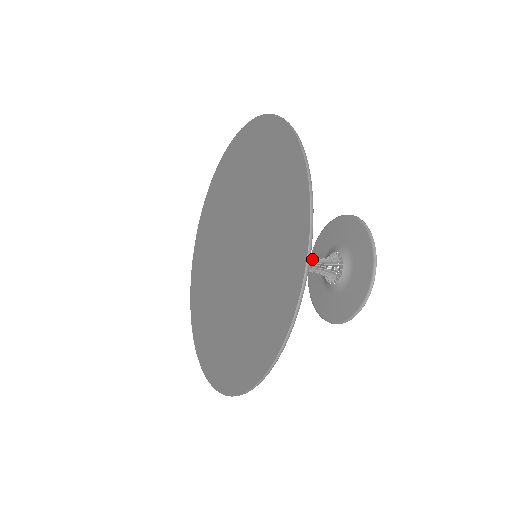
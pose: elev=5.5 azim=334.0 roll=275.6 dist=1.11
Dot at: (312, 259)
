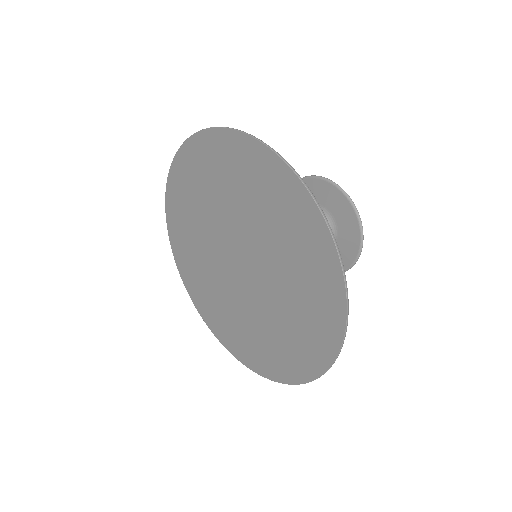
Dot at: occluded
